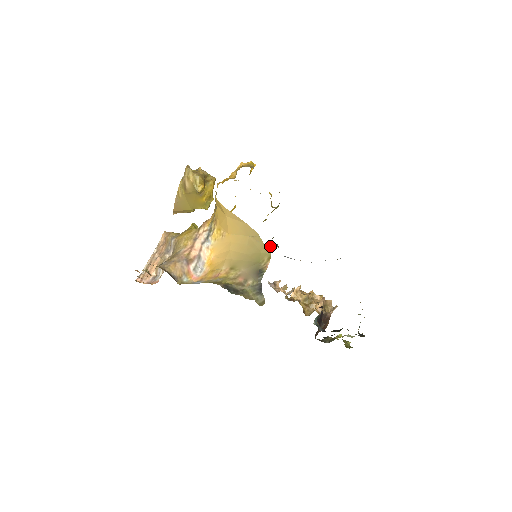
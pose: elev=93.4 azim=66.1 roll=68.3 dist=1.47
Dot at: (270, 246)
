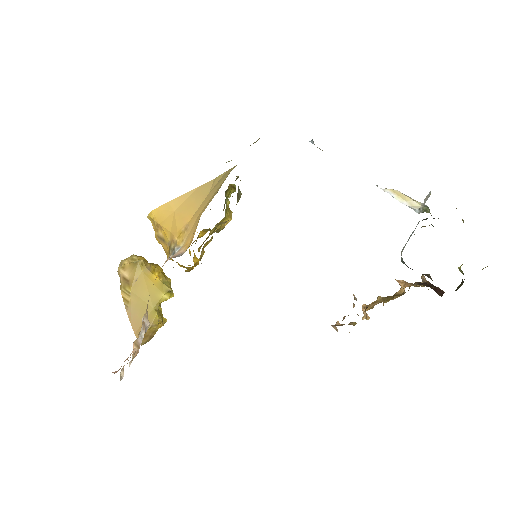
Dot at: occluded
